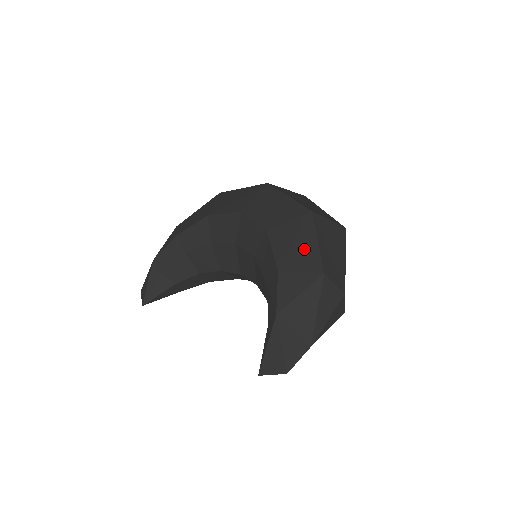
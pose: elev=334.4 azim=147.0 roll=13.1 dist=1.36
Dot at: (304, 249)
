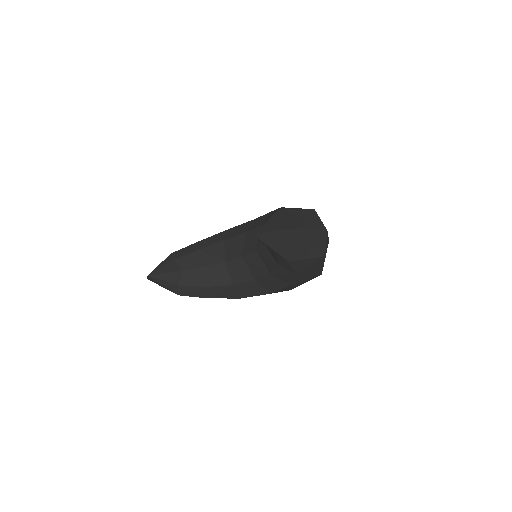
Dot at: occluded
